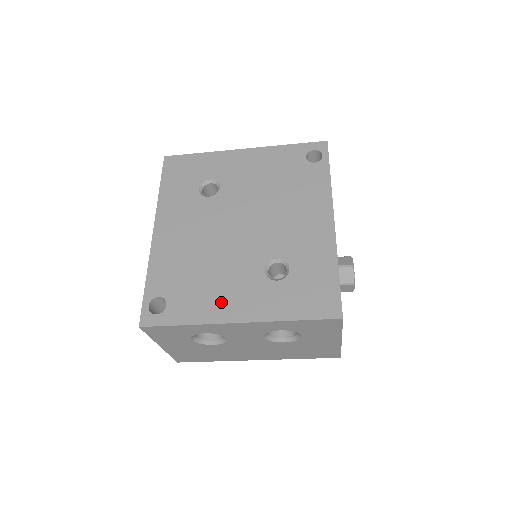
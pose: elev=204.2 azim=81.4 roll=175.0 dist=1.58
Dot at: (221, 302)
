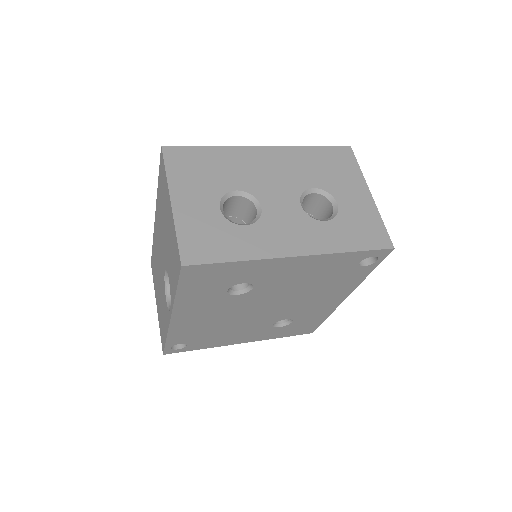
Dot at: (232, 339)
